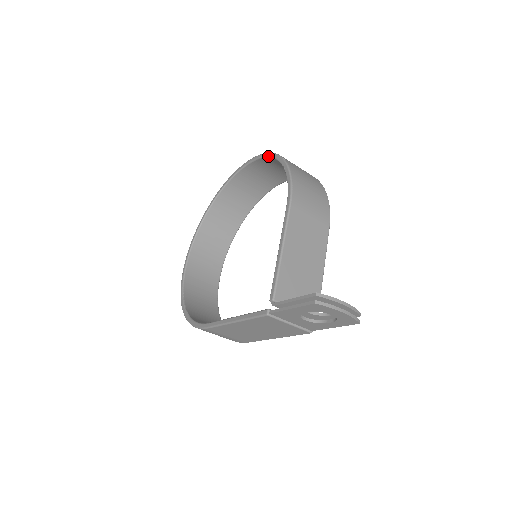
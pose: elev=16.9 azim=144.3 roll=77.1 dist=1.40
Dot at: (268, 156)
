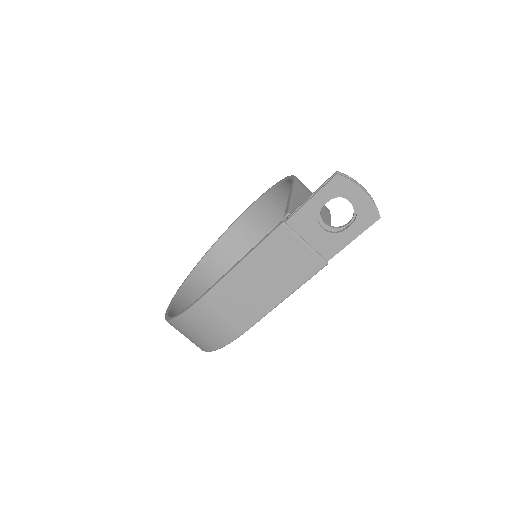
Dot at: (266, 191)
